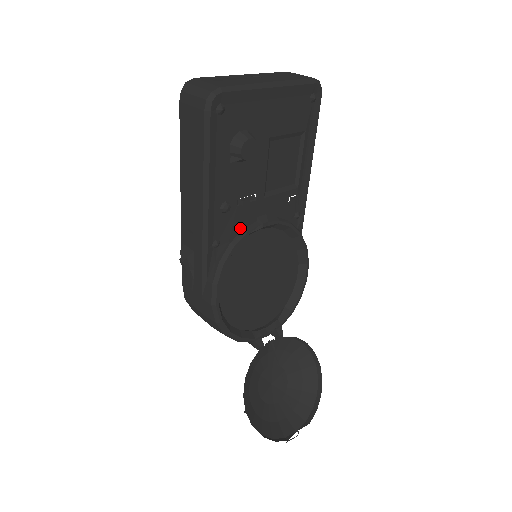
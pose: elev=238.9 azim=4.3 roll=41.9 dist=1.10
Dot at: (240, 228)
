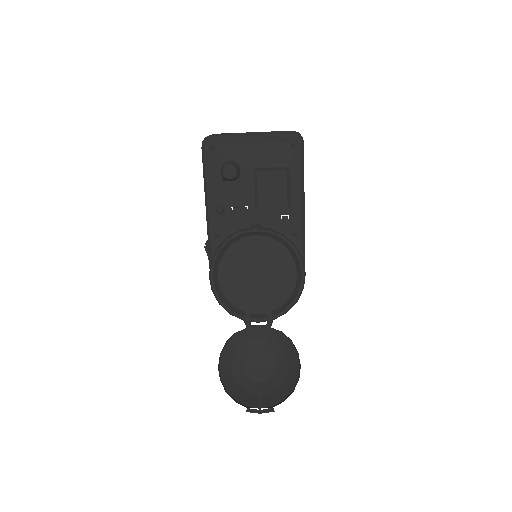
Dot at: (236, 229)
